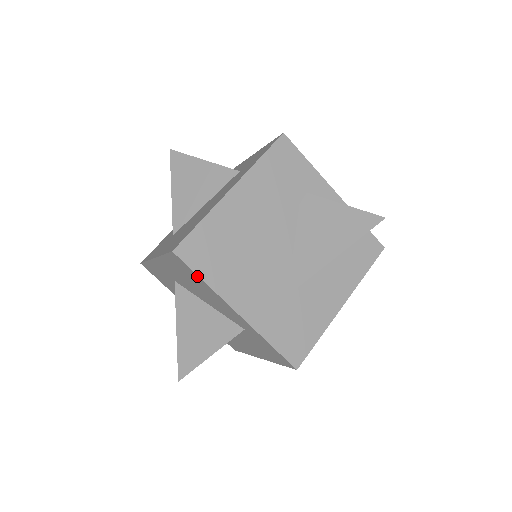
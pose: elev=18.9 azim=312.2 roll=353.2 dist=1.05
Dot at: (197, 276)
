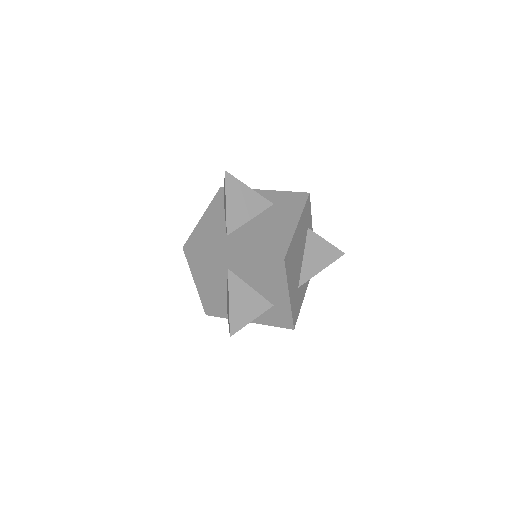
Dot at: (284, 274)
